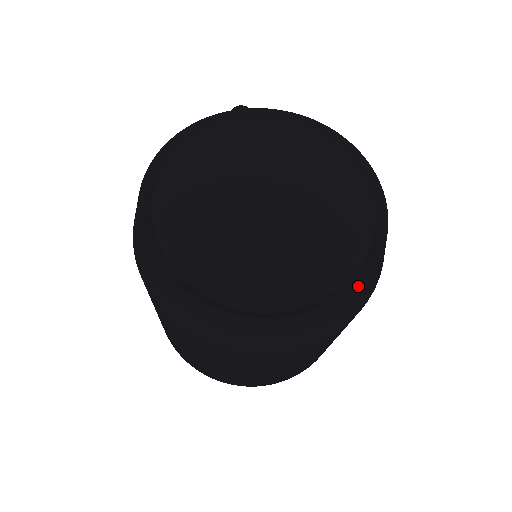
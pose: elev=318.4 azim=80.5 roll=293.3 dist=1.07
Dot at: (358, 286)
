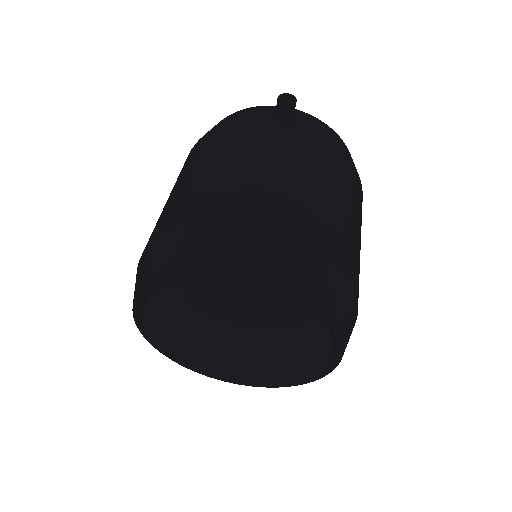
Dot at: (283, 386)
